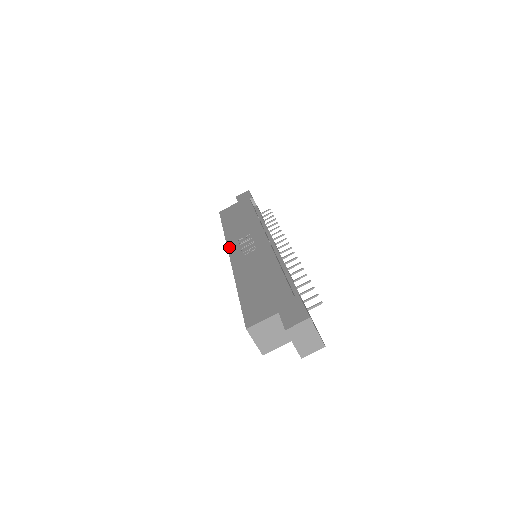
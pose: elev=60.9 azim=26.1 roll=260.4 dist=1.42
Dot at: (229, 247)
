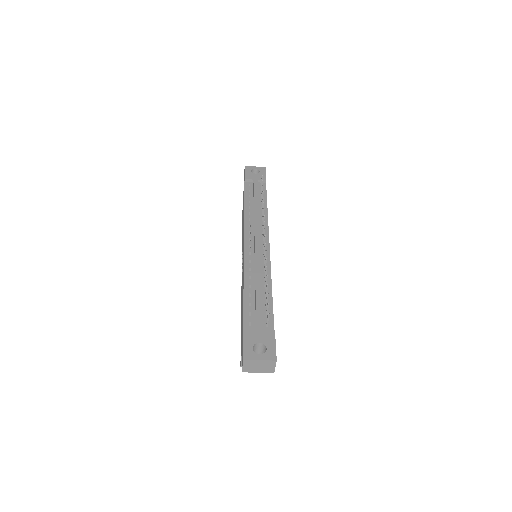
Dot at: occluded
